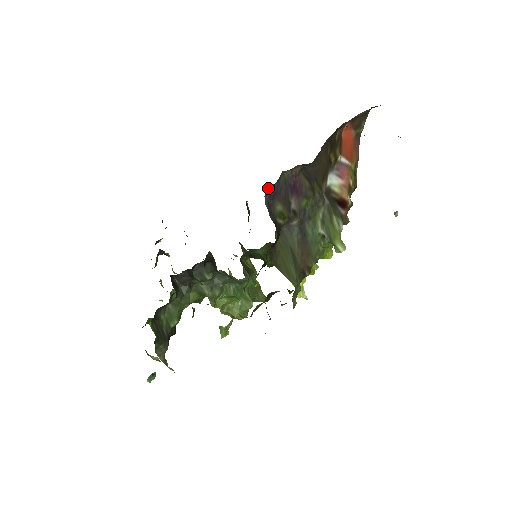
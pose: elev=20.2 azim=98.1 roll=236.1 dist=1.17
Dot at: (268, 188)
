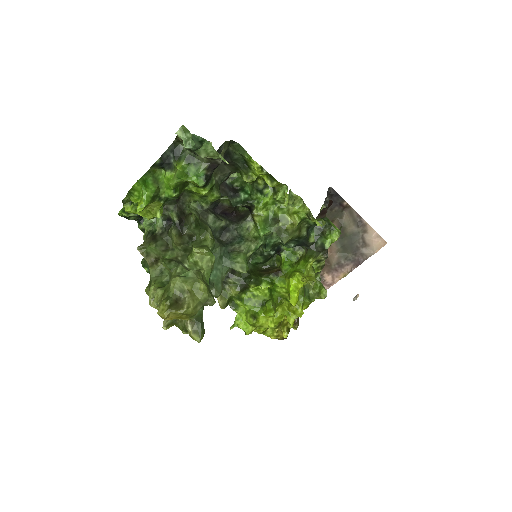
Dot at: (329, 189)
